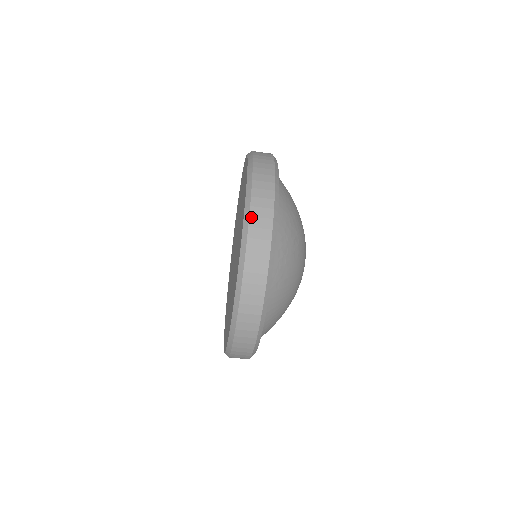
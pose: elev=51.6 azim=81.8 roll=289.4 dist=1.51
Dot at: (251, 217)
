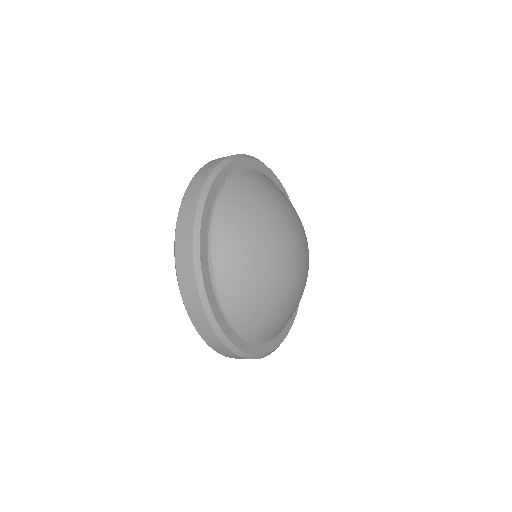
Dot at: (177, 231)
